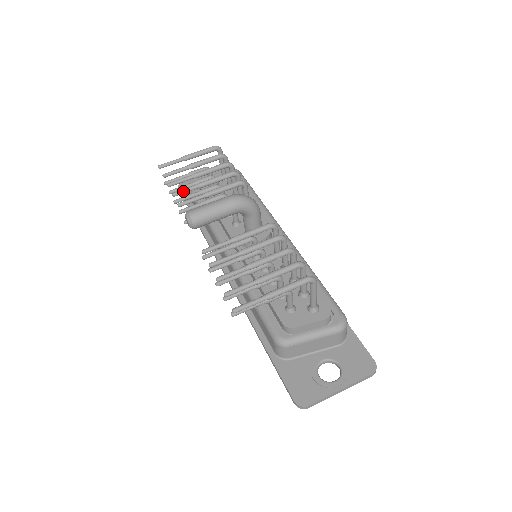
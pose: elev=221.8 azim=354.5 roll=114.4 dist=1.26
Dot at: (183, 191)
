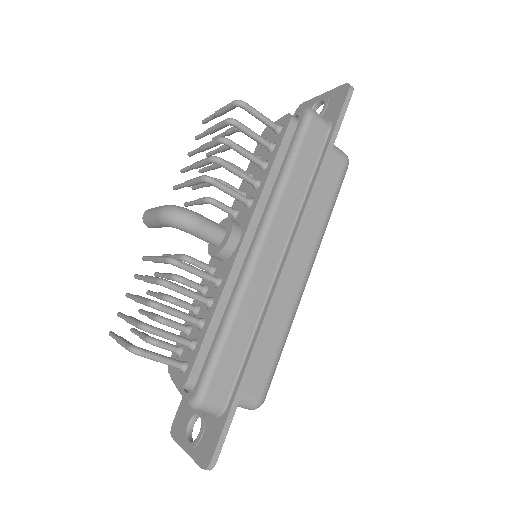
Dot at: (184, 170)
